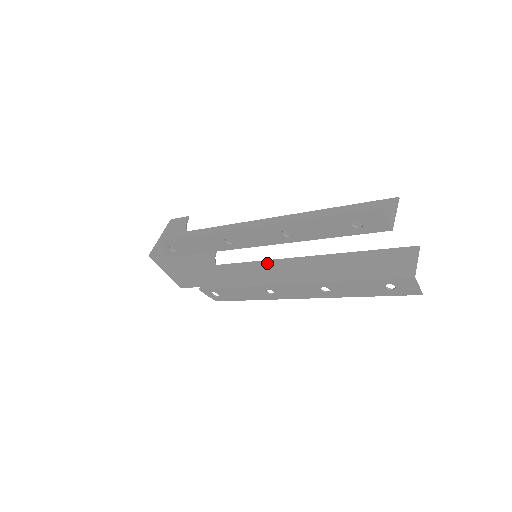
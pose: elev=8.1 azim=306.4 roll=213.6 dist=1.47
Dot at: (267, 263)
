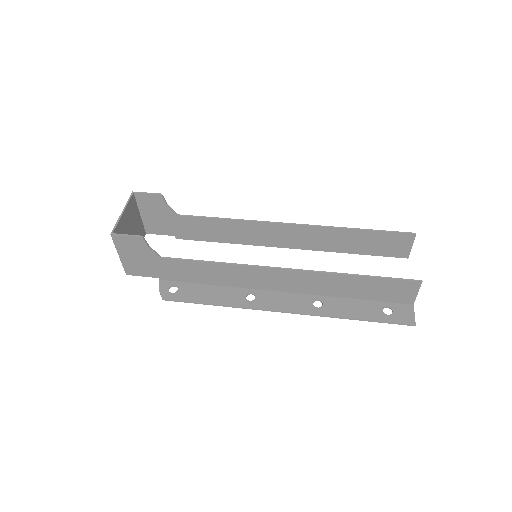
Dot at: (251, 225)
